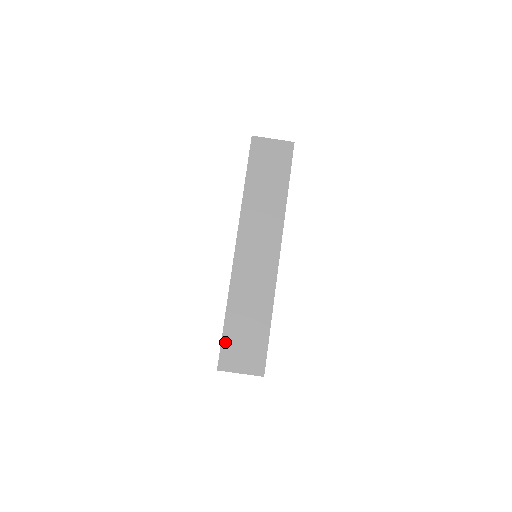
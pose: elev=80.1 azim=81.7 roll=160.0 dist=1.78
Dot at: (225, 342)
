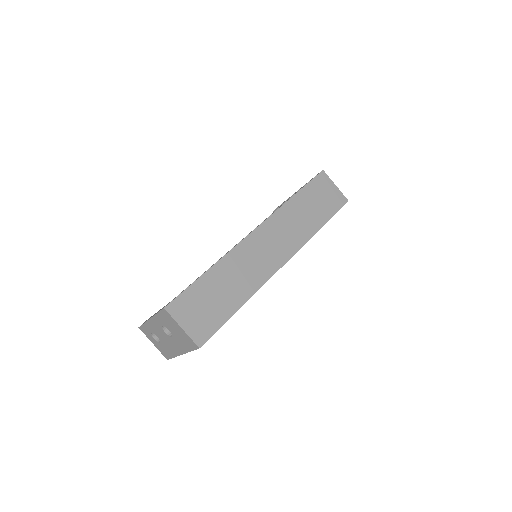
Dot at: (190, 291)
